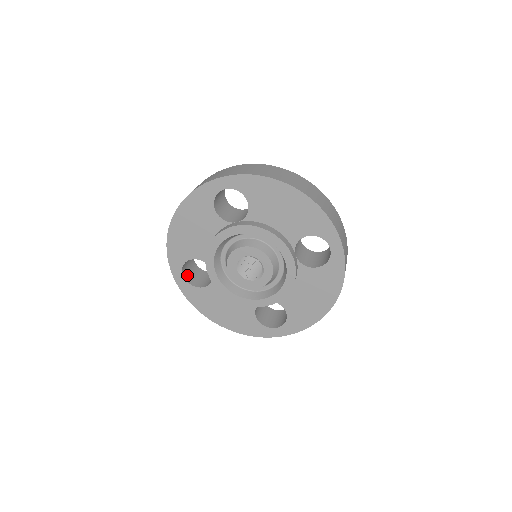
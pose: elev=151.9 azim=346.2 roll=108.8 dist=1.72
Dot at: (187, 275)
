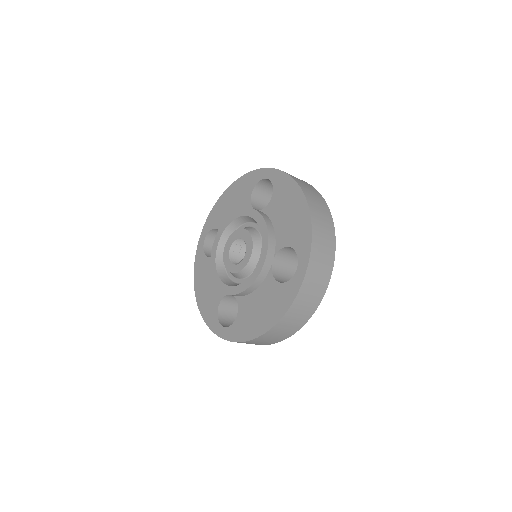
Dot at: (209, 244)
